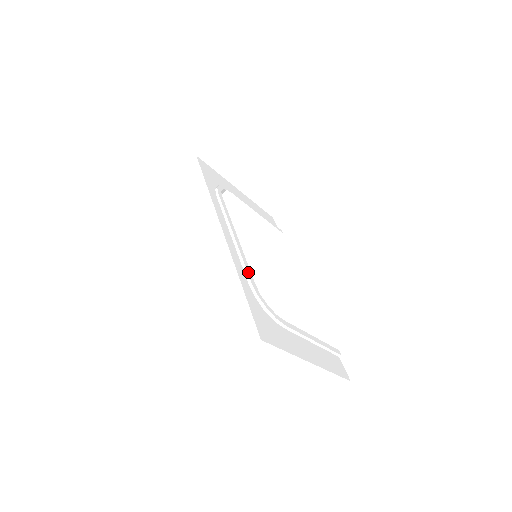
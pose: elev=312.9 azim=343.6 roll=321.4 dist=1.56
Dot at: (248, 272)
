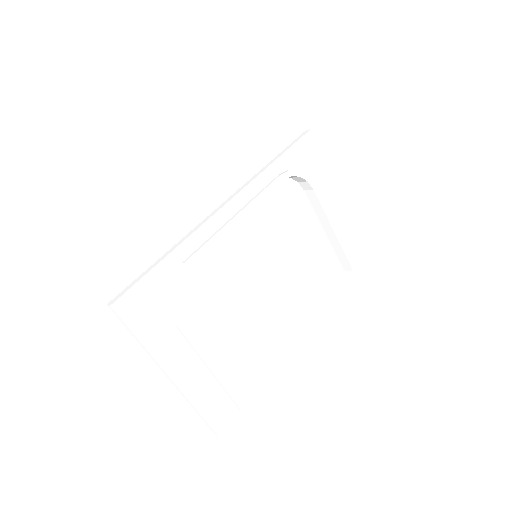
Dot at: (196, 254)
